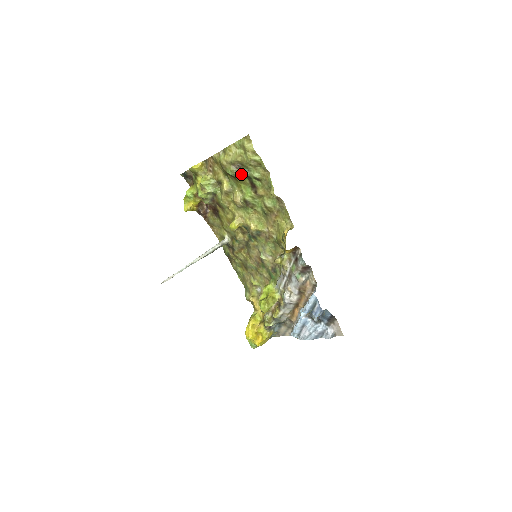
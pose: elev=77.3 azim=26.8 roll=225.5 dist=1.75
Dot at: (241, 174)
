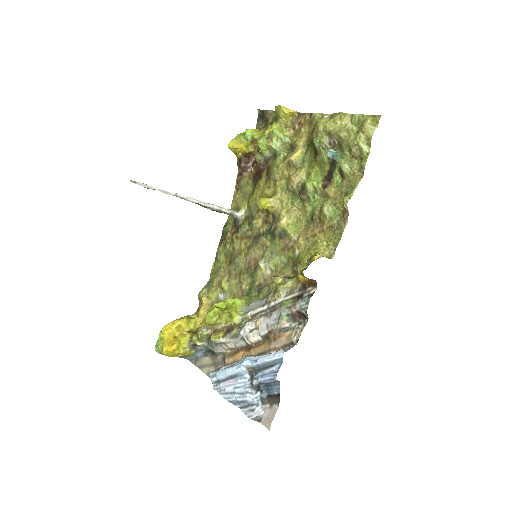
Dot at: (331, 151)
